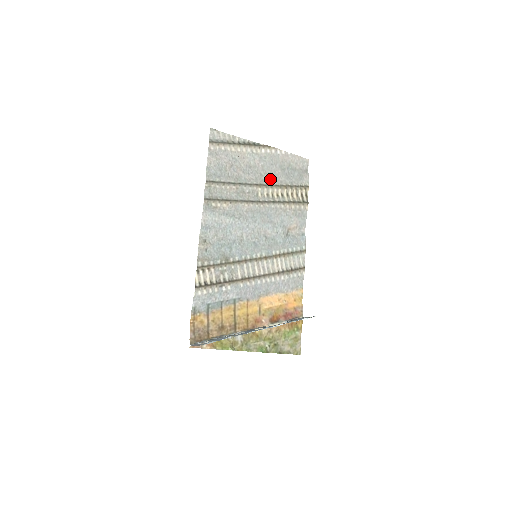
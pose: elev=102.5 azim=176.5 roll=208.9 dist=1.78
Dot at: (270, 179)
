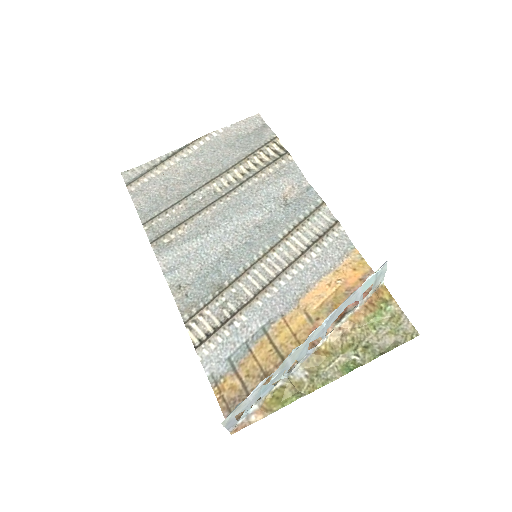
Dot at: (222, 166)
